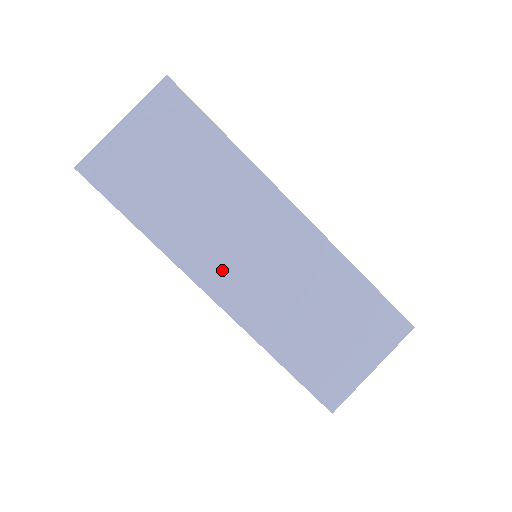
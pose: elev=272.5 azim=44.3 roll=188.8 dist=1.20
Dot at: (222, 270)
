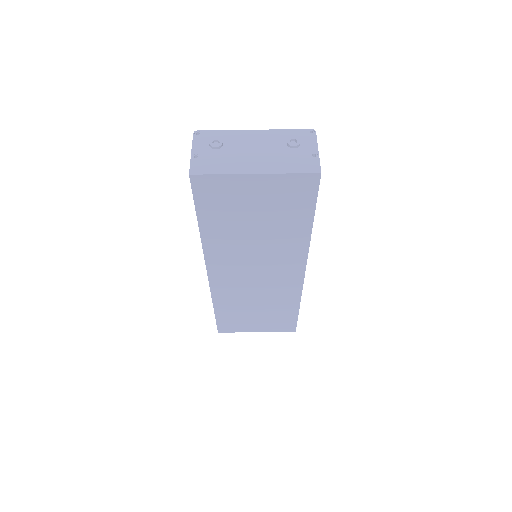
Dot at: (229, 270)
